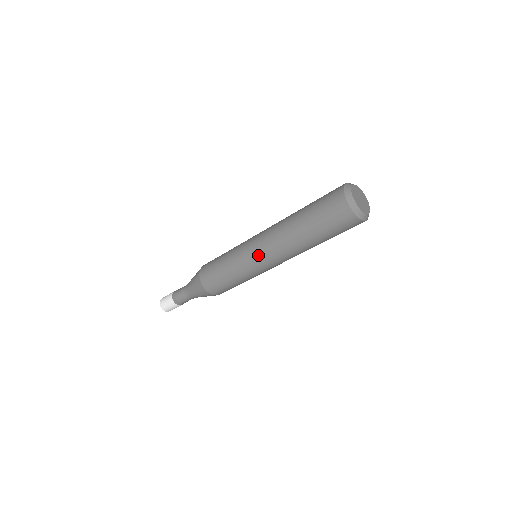
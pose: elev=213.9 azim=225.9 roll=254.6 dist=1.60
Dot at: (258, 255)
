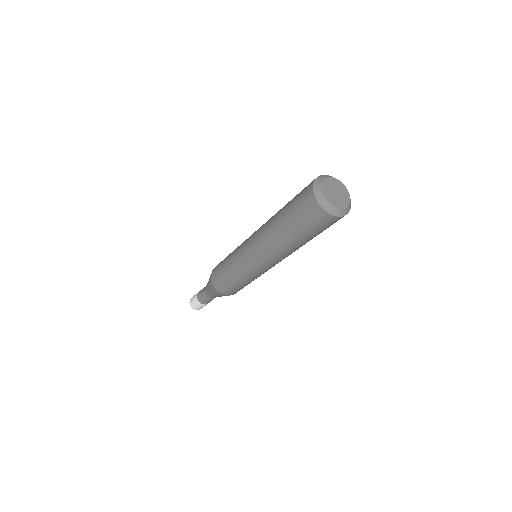
Dot at: (266, 267)
